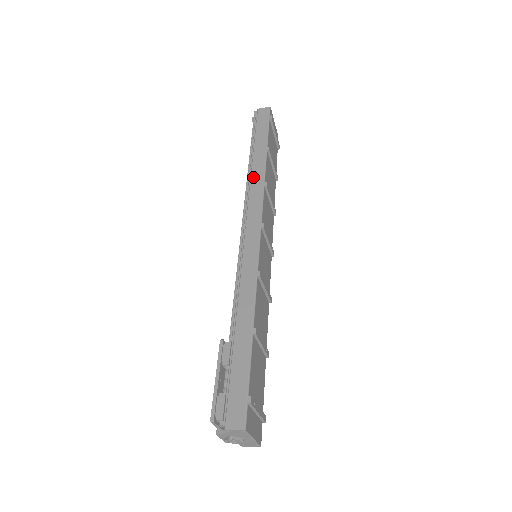
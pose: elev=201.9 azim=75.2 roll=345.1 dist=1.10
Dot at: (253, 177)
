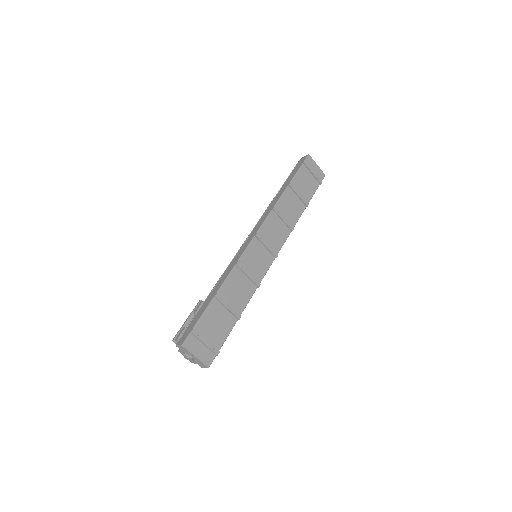
Dot at: (271, 204)
